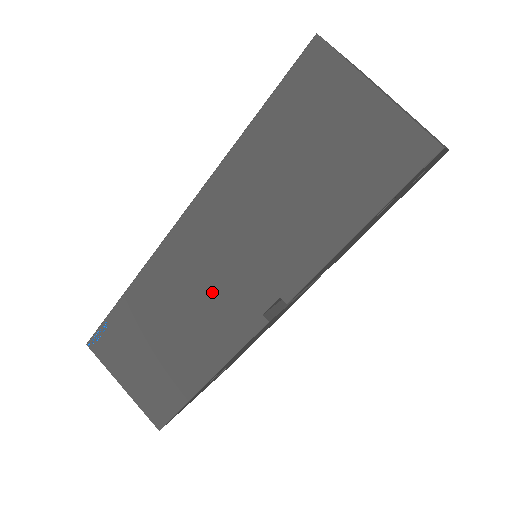
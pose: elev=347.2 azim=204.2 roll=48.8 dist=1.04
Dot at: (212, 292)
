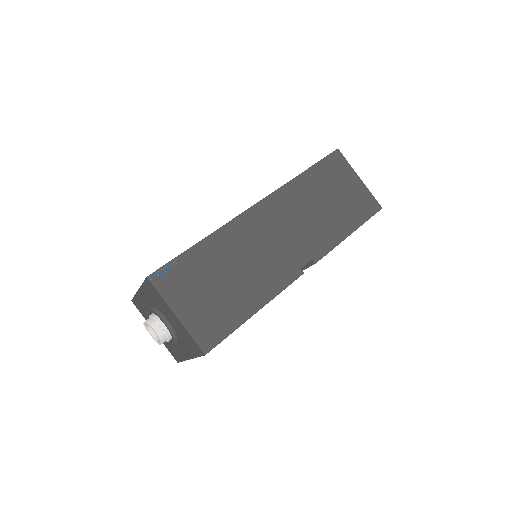
Dot at: (271, 250)
